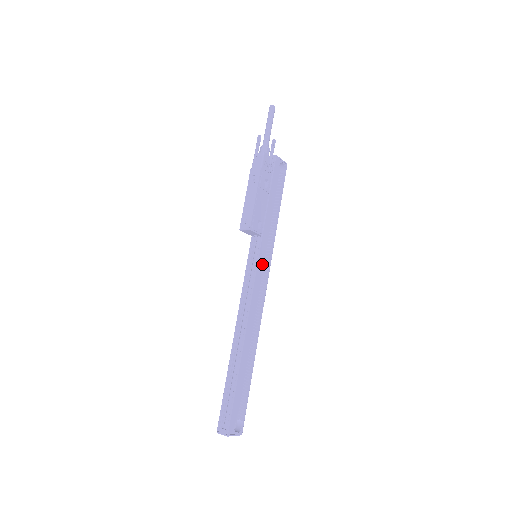
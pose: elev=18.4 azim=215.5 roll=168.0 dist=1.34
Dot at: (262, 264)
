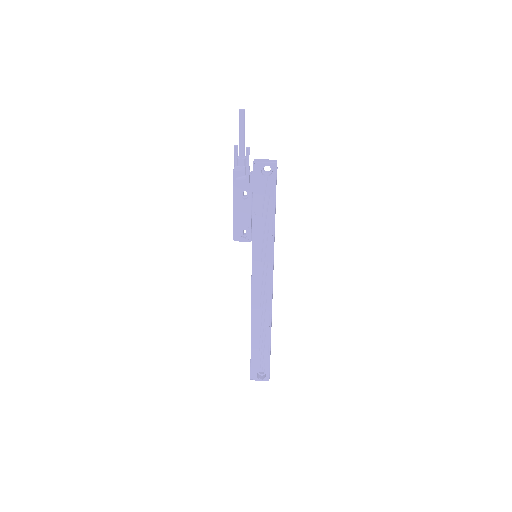
Dot at: (259, 264)
